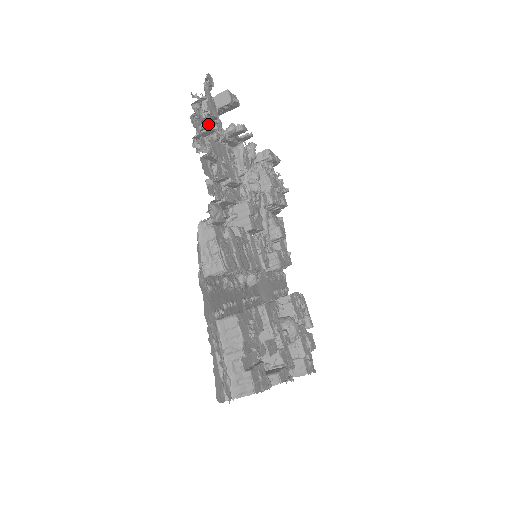
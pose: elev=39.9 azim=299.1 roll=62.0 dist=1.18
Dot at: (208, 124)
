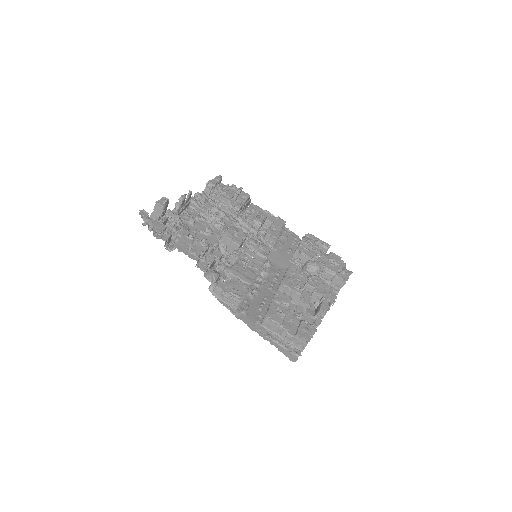
Dot at: (165, 237)
